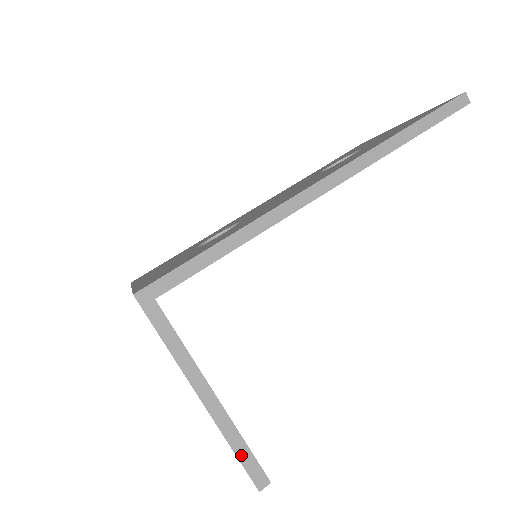
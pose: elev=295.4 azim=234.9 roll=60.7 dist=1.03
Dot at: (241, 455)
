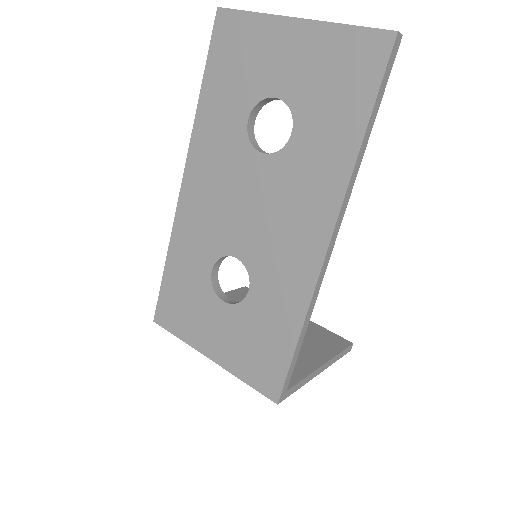
Dot at: (341, 356)
